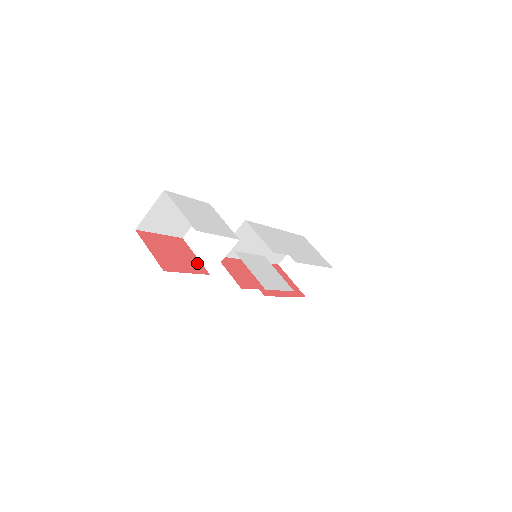
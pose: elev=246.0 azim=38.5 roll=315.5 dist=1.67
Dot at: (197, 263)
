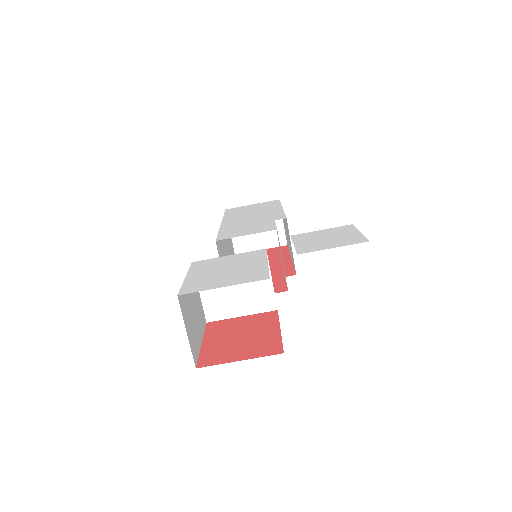
Dot at: (256, 318)
